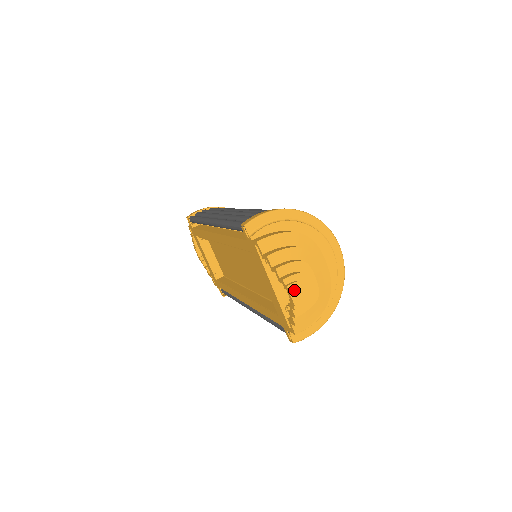
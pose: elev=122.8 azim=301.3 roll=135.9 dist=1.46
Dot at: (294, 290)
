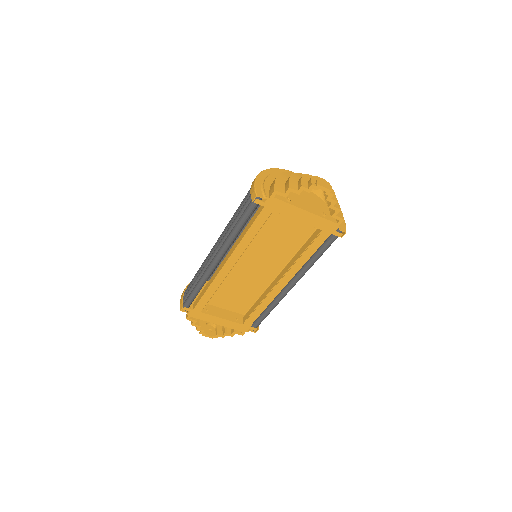
Dot at: (322, 184)
